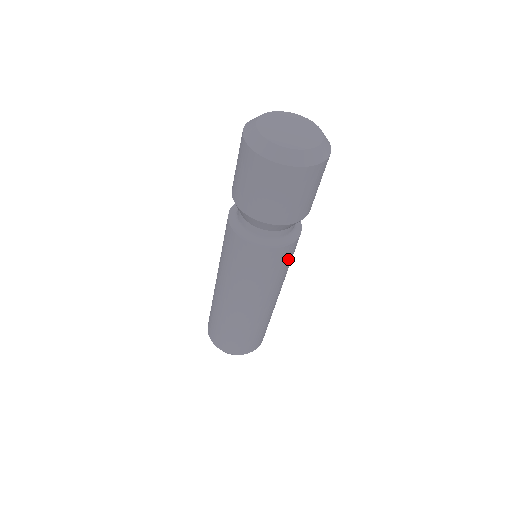
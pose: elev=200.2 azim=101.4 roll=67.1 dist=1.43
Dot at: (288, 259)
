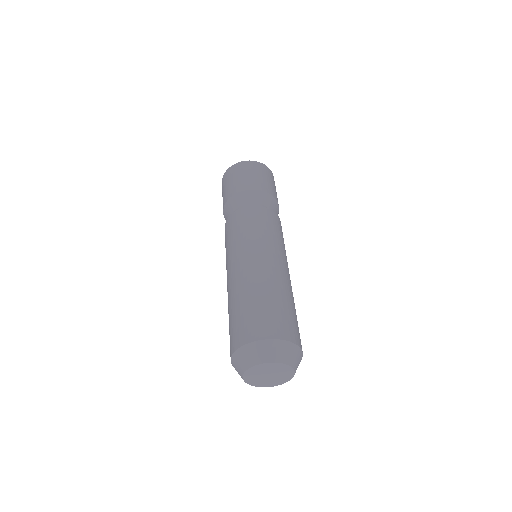
Dot at: (267, 221)
